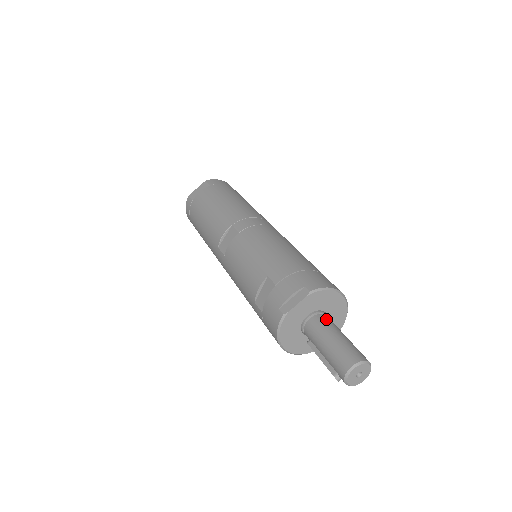
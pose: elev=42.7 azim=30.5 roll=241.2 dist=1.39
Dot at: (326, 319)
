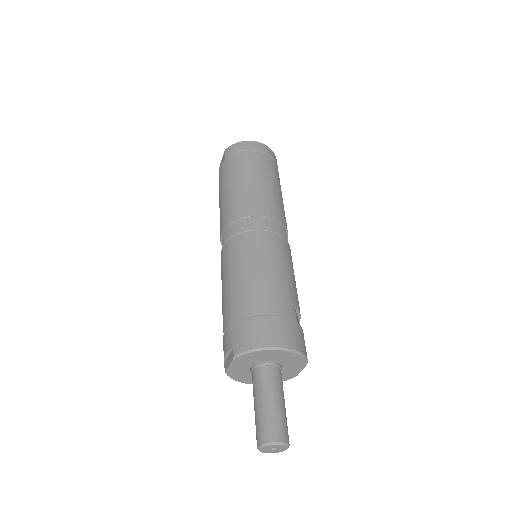
Dot at: (262, 376)
